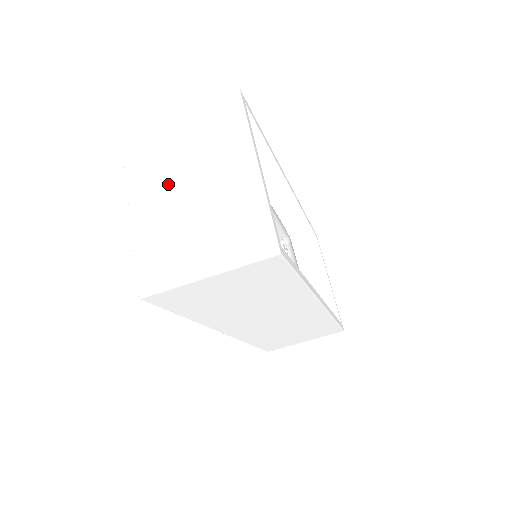
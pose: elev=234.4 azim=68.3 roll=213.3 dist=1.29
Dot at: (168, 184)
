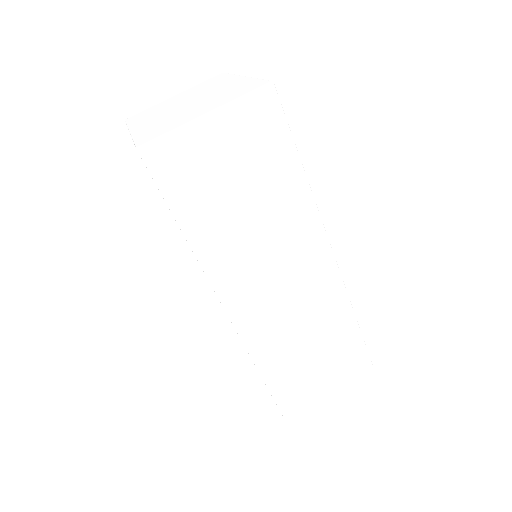
Dot at: (166, 111)
